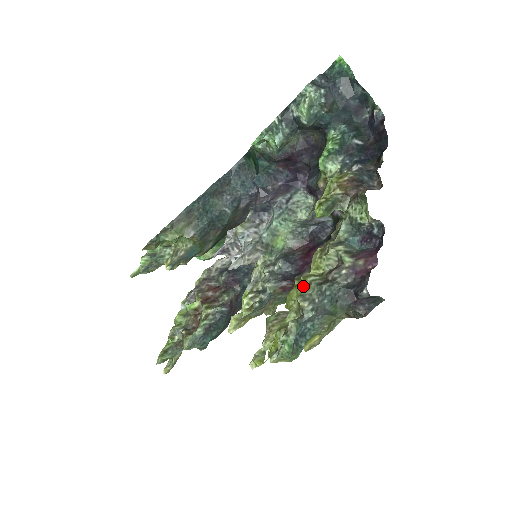
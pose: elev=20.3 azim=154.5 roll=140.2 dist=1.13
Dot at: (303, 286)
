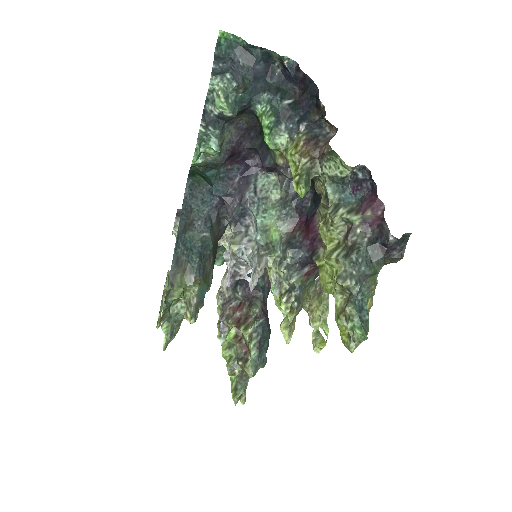
Dot at: (330, 266)
